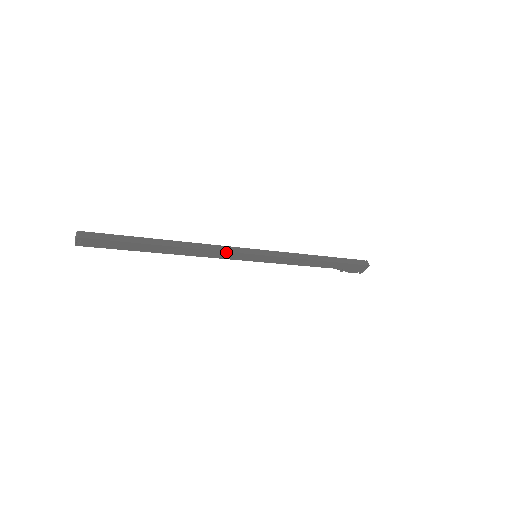
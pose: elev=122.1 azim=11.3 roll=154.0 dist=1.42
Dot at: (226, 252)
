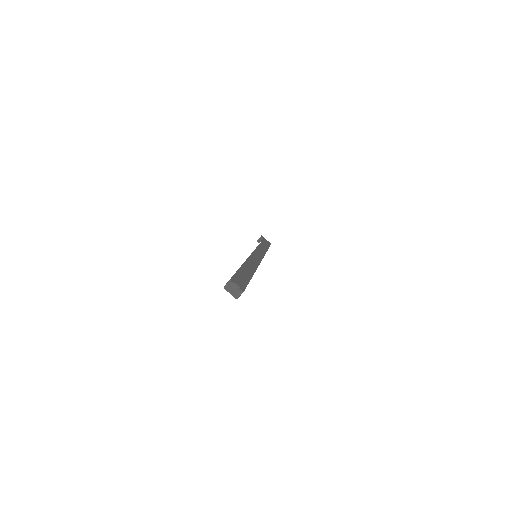
Dot at: occluded
